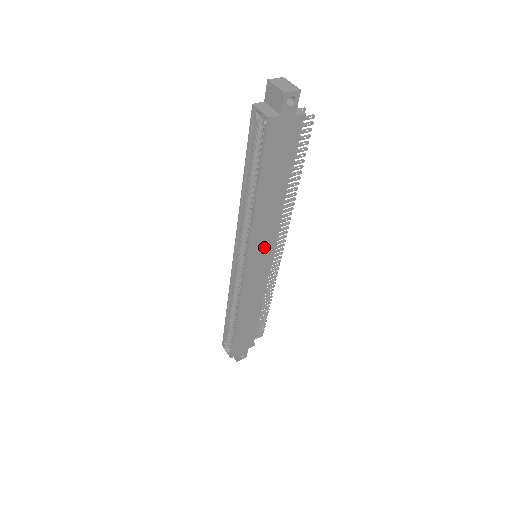
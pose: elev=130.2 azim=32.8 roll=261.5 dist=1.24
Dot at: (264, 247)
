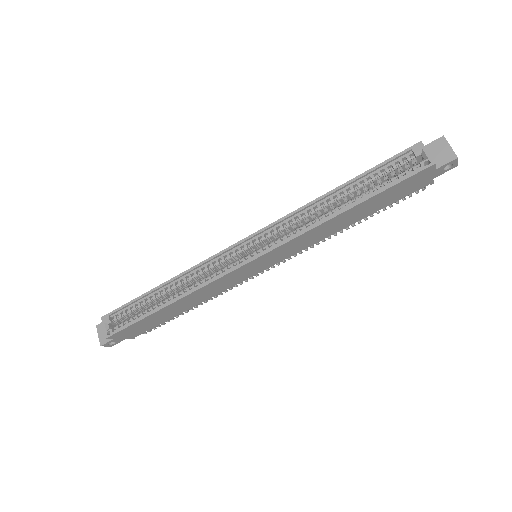
Dot at: (281, 255)
